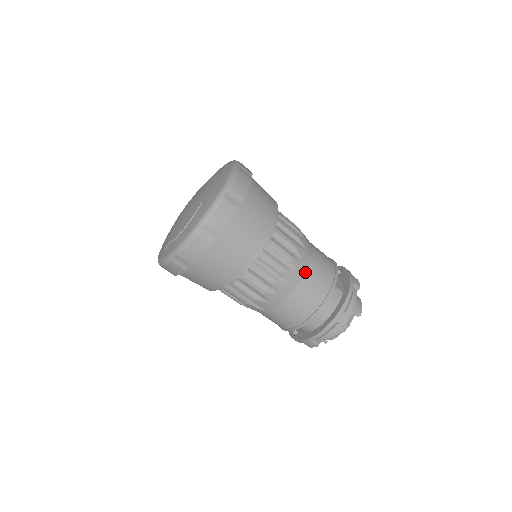
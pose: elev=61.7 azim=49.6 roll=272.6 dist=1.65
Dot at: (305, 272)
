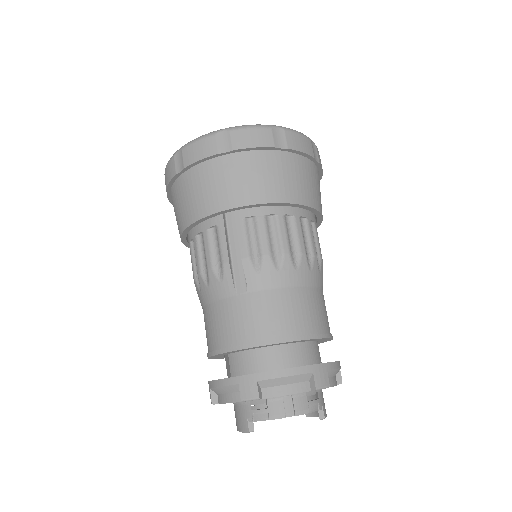
Dot at: (315, 287)
